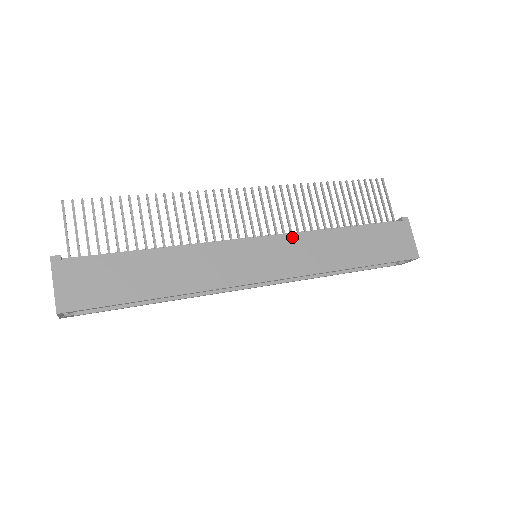
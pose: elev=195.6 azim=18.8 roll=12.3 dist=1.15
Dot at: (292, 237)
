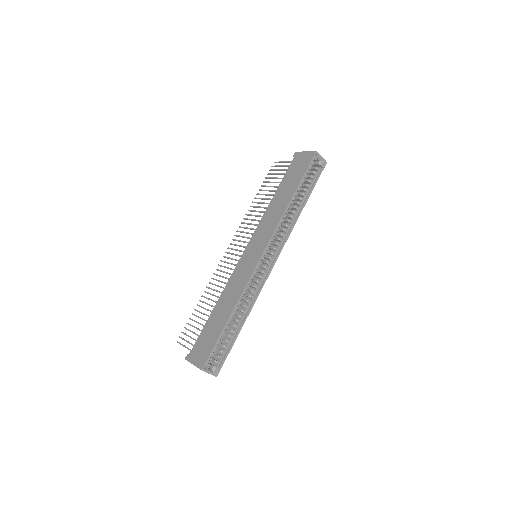
Dot at: (257, 230)
